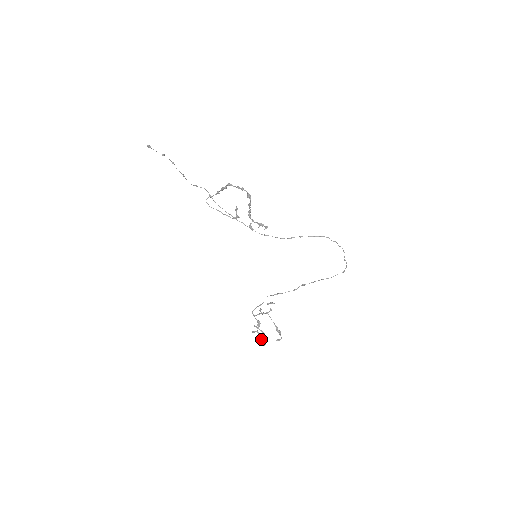
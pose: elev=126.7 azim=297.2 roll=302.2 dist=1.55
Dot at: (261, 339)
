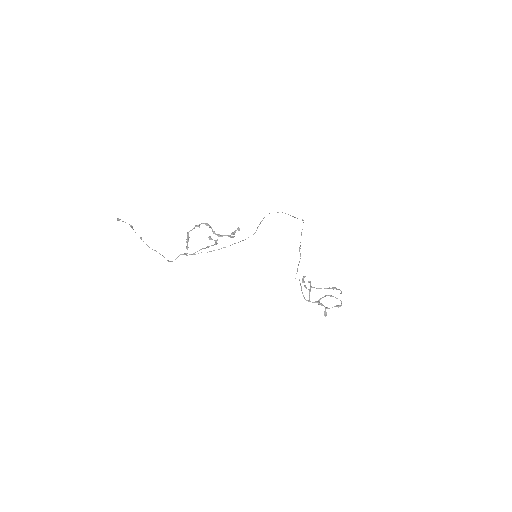
Dot at: (335, 306)
